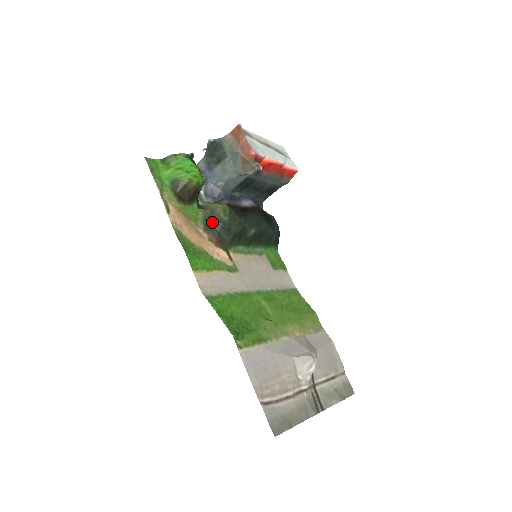
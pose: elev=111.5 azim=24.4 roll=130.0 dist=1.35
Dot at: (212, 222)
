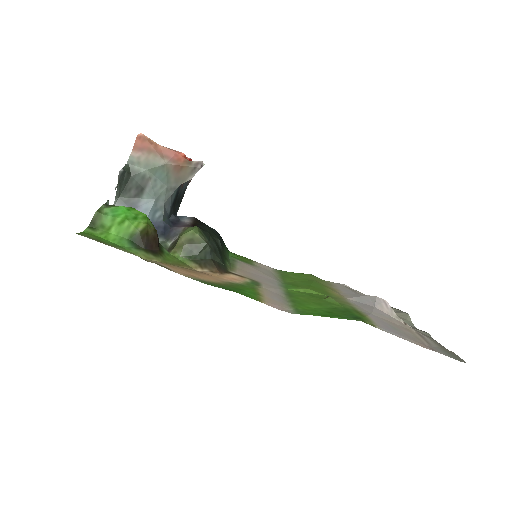
Dot at: (199, 253)
